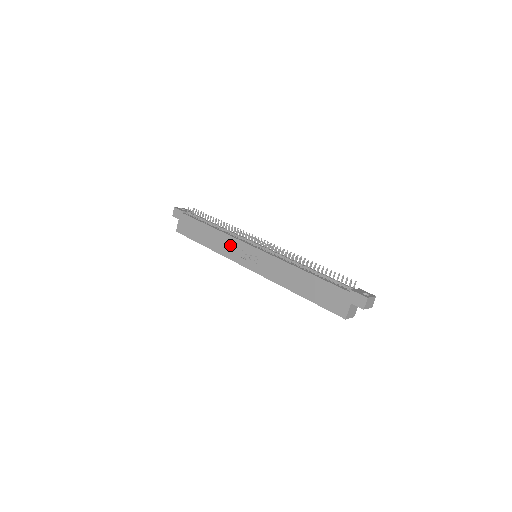
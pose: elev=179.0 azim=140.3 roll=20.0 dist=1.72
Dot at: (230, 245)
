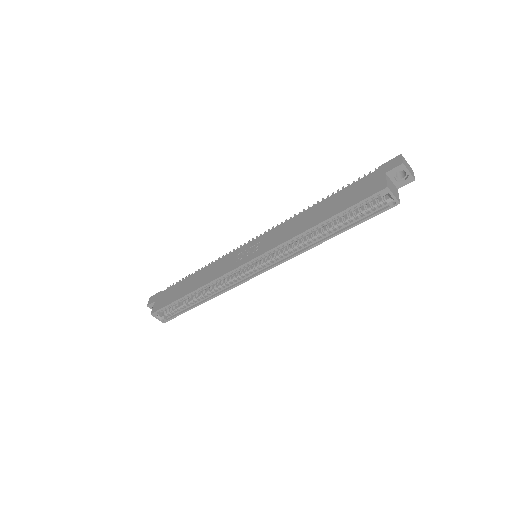
Dot at: (221, 264)
